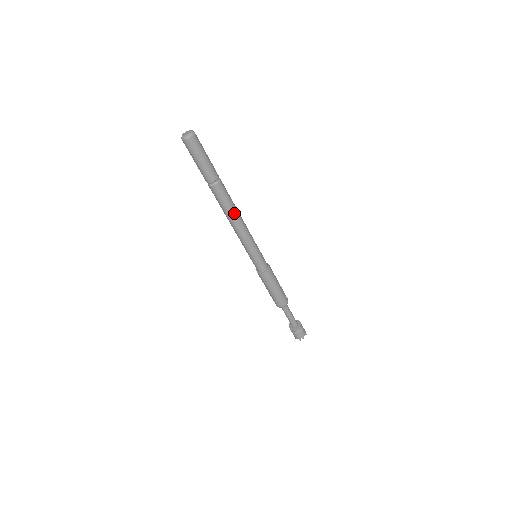
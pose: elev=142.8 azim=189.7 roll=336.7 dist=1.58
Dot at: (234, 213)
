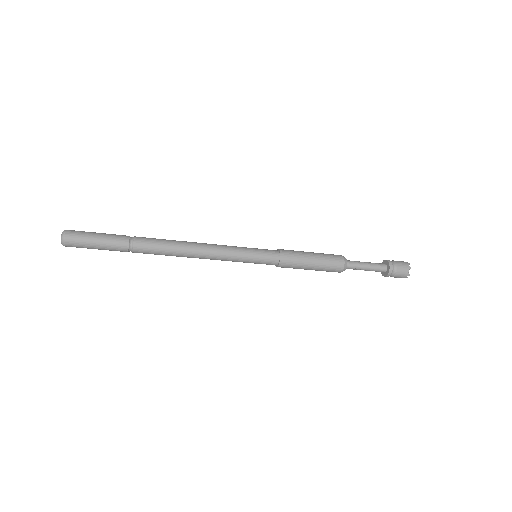
Dot at: (181, 252)
